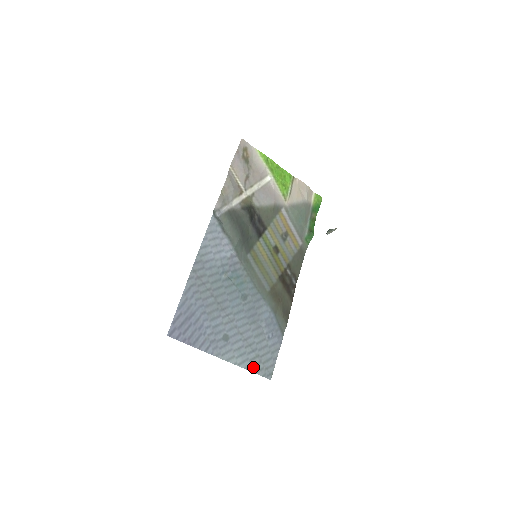
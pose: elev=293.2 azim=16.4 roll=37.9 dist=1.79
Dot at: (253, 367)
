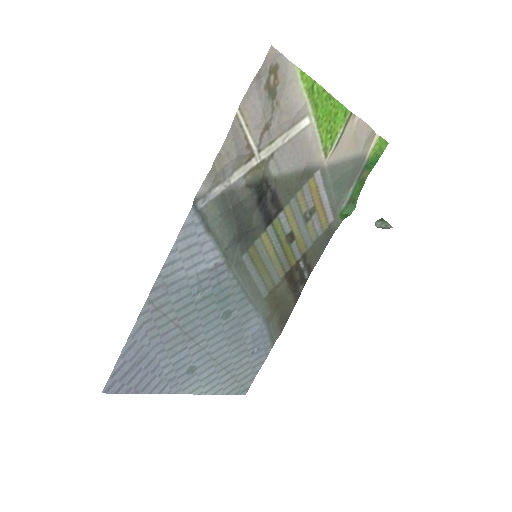
Dot at: (225, 389)
